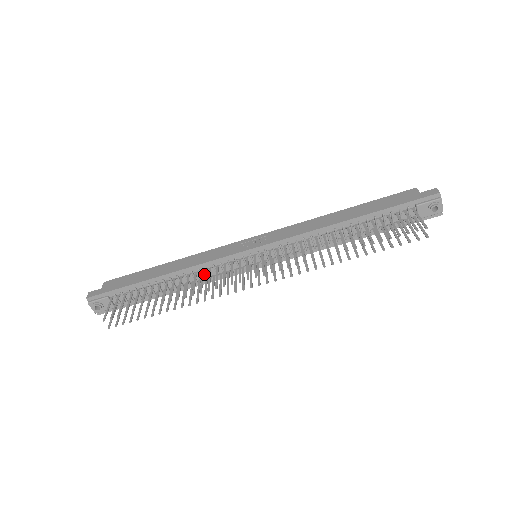
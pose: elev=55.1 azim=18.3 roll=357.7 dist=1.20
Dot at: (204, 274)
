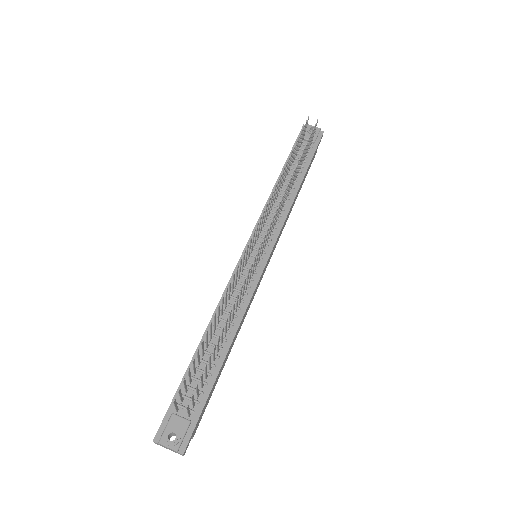
Dot at: occluded
